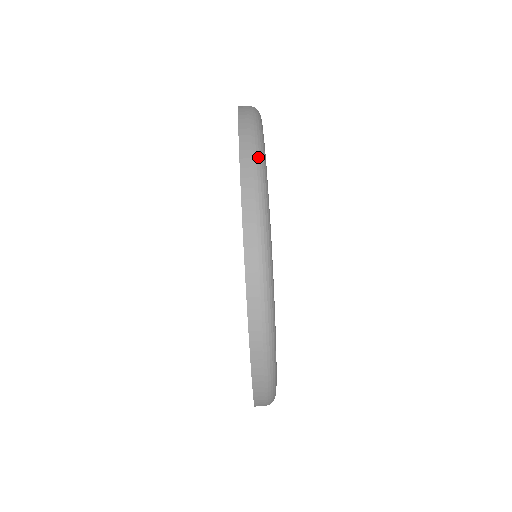
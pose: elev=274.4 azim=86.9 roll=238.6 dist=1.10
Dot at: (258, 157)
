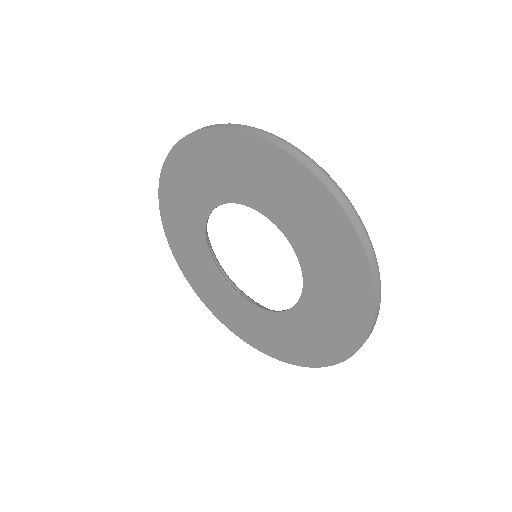
Dot at: occluded
